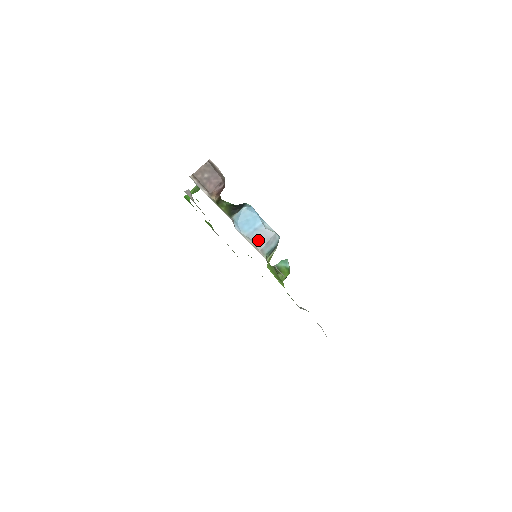
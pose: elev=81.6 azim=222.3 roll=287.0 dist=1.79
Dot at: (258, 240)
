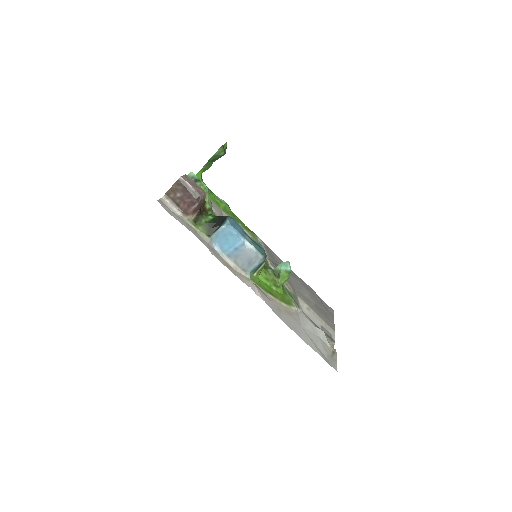
Dot at: (239, 260)
